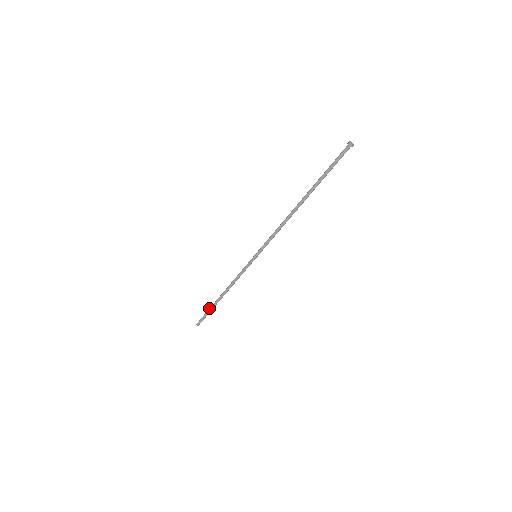
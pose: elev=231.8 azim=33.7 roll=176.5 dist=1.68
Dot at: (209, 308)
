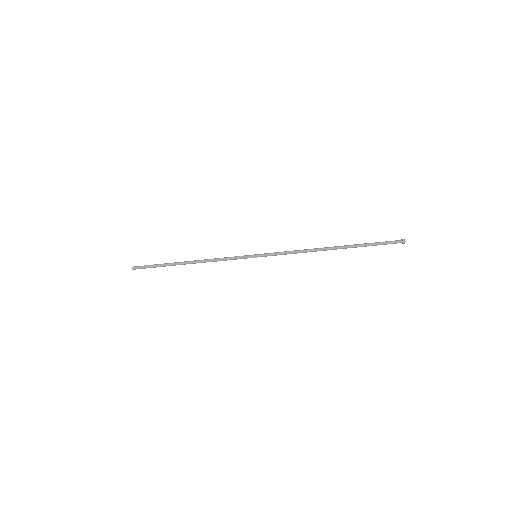
Dot at: occluded
